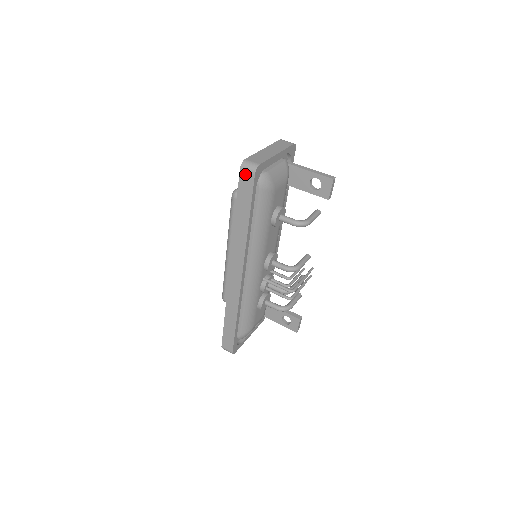
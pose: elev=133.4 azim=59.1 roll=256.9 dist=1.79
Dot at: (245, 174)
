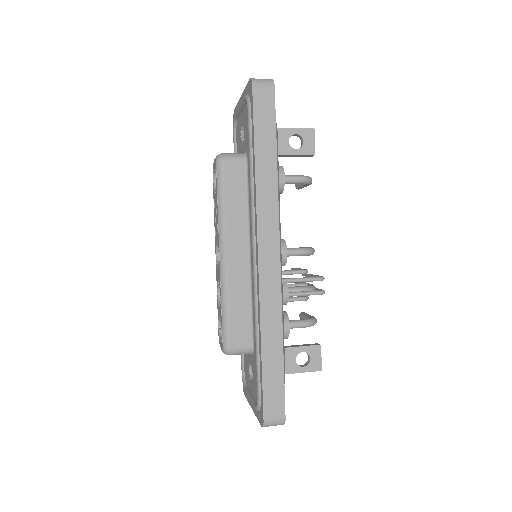
Dot at: (261, 90)
